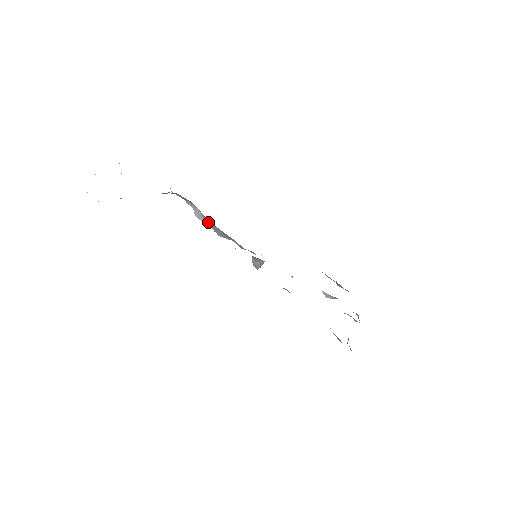
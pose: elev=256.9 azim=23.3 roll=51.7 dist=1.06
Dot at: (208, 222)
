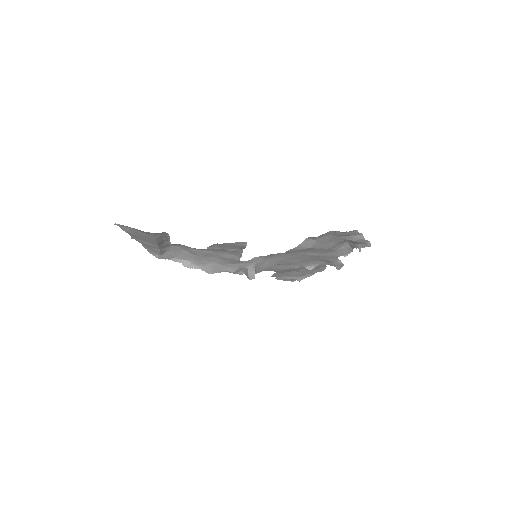
Dot at: (197, 266)
